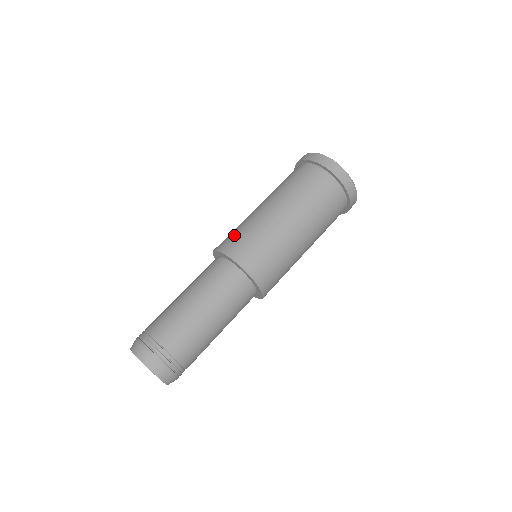
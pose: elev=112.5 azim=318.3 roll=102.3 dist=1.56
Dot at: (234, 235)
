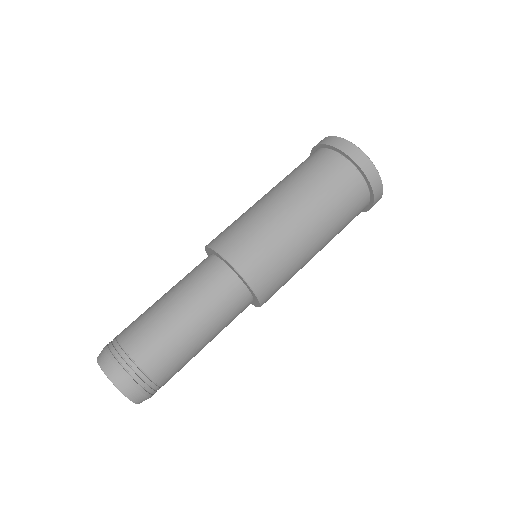
Dot at: (227, 229)
